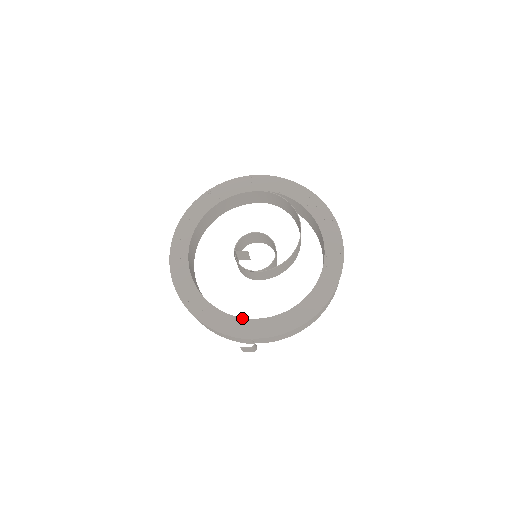
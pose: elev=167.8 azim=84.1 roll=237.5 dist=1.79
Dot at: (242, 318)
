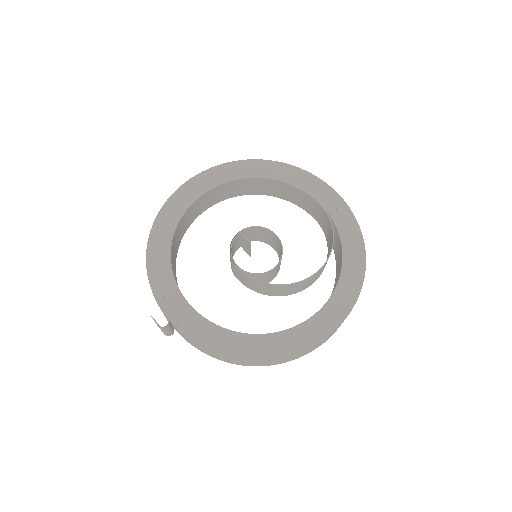
Dot at: (181, 293)
